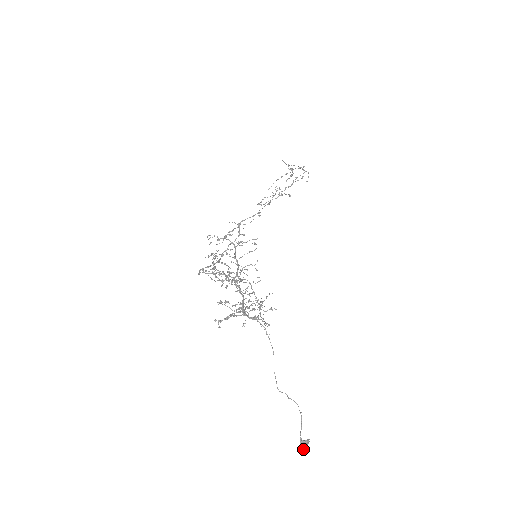
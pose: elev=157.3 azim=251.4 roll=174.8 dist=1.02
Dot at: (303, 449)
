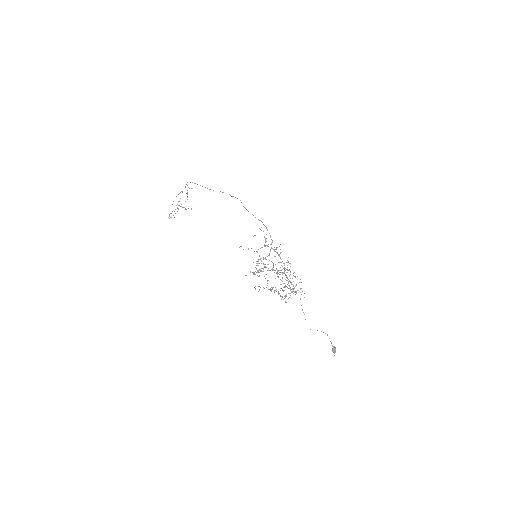
Dot at: occluded
